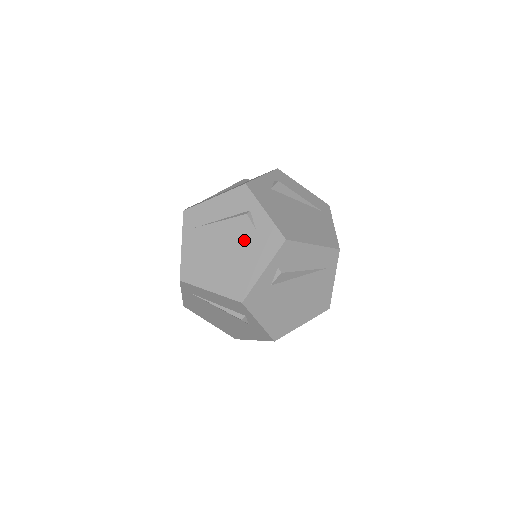
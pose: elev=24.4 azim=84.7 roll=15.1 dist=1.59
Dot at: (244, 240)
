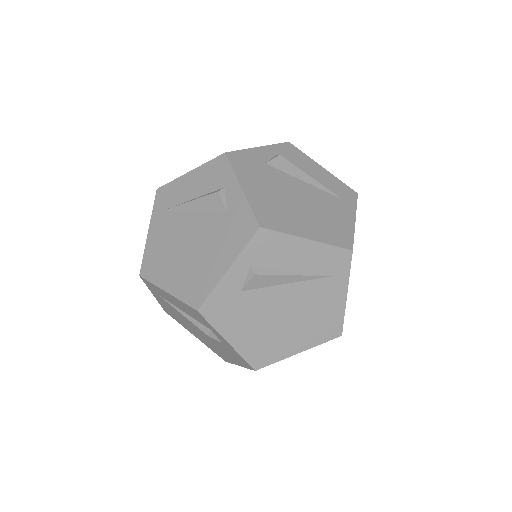
Dot at: (213, 340)
